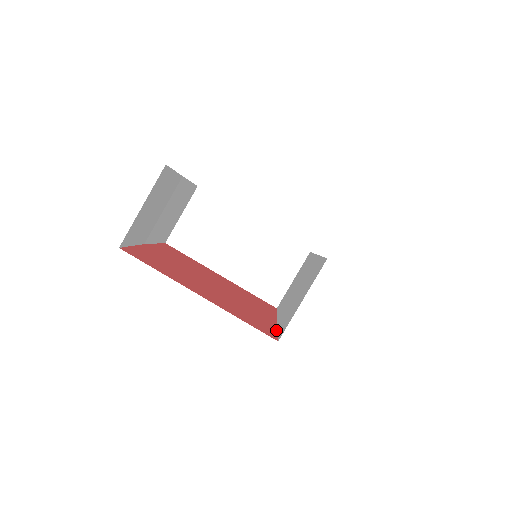
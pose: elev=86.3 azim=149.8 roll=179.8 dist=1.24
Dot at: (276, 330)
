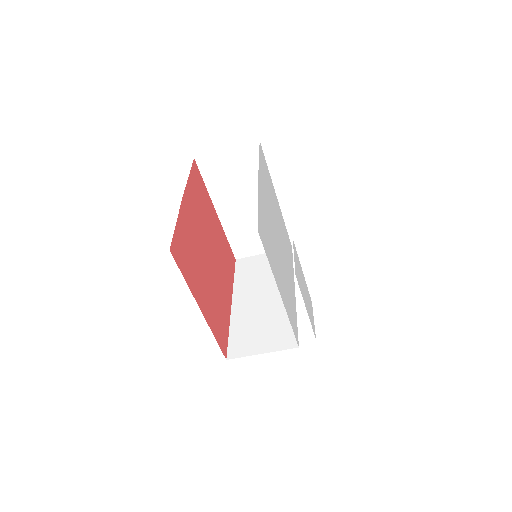
Dot at: (229, 331)
